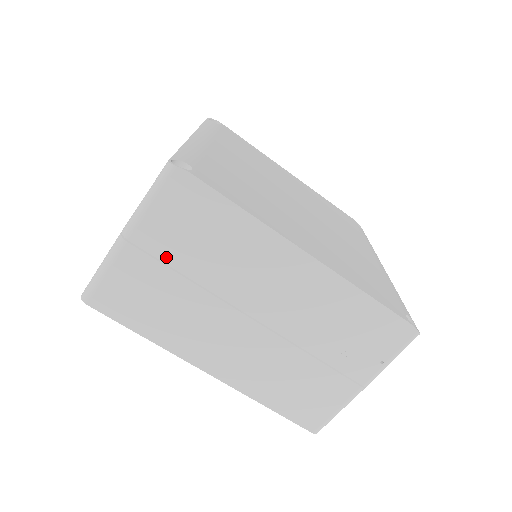
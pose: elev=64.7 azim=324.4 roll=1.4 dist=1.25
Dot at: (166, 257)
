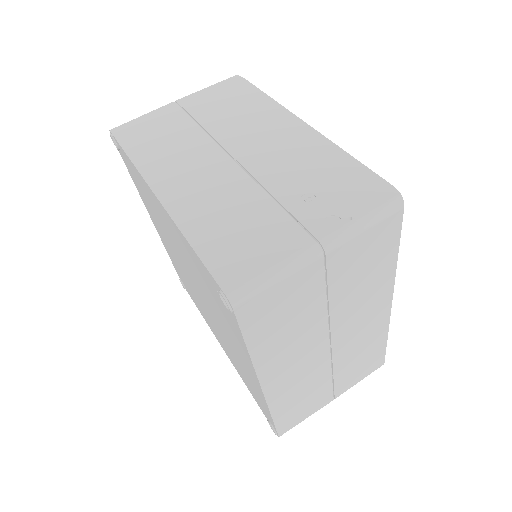
Dot at: (194, 112)
